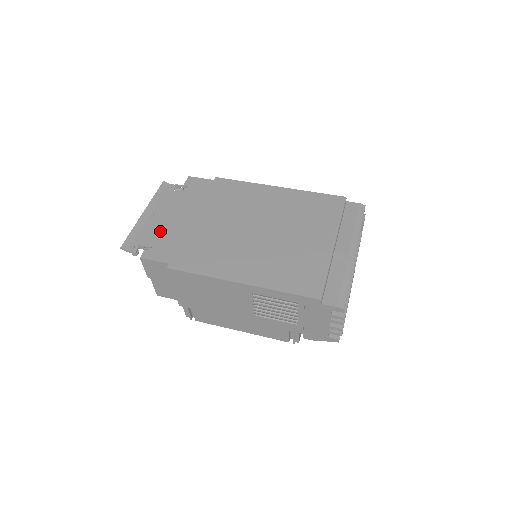
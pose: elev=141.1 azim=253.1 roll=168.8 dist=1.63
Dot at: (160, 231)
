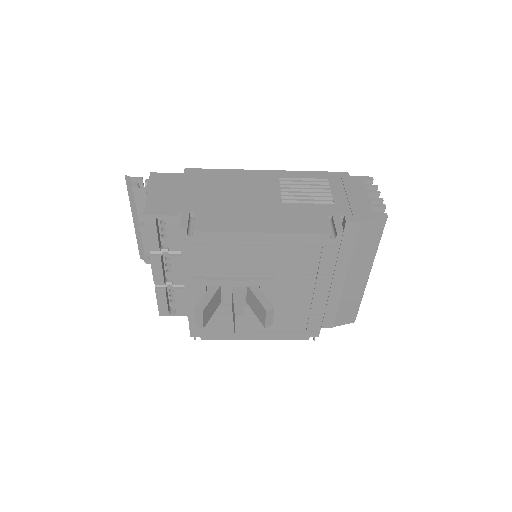
Dot at: occluded
